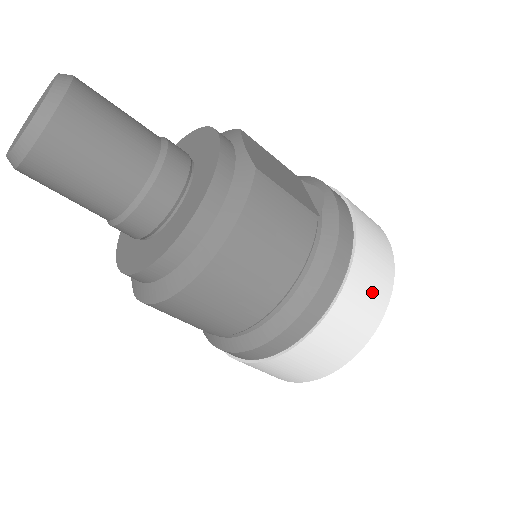
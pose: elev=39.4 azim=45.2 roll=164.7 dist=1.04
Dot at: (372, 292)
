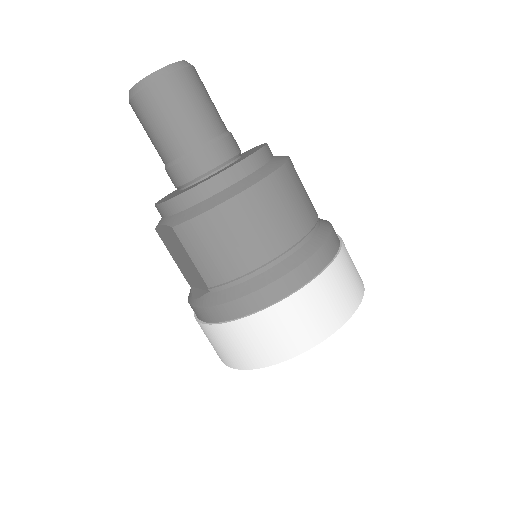
Dot at: (355, 273)
